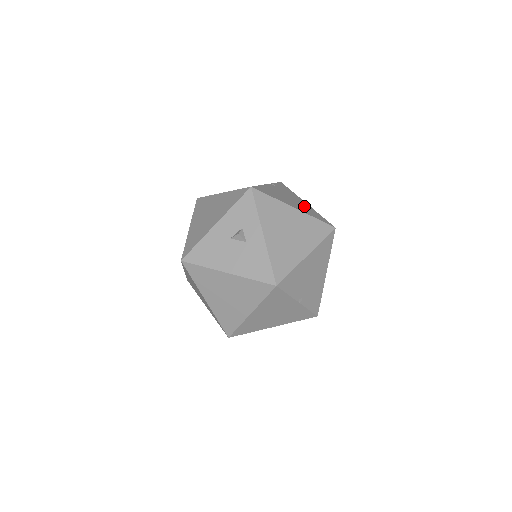
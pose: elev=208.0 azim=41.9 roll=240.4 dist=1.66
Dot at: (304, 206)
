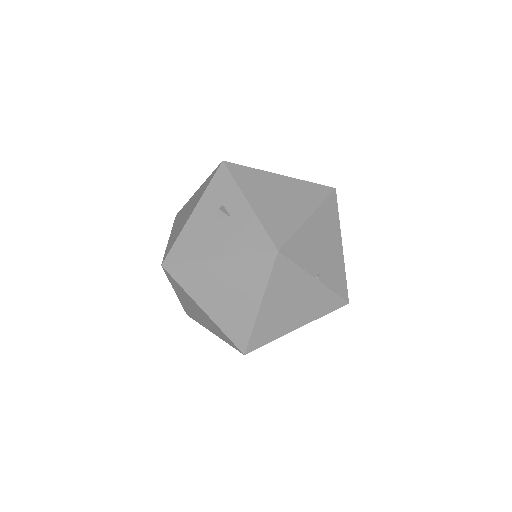
Dot at: occluded
